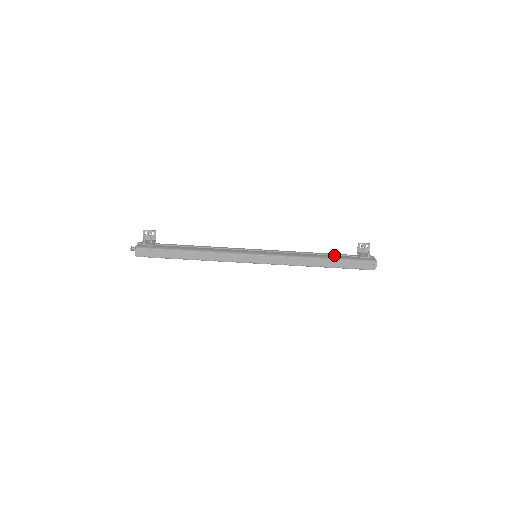
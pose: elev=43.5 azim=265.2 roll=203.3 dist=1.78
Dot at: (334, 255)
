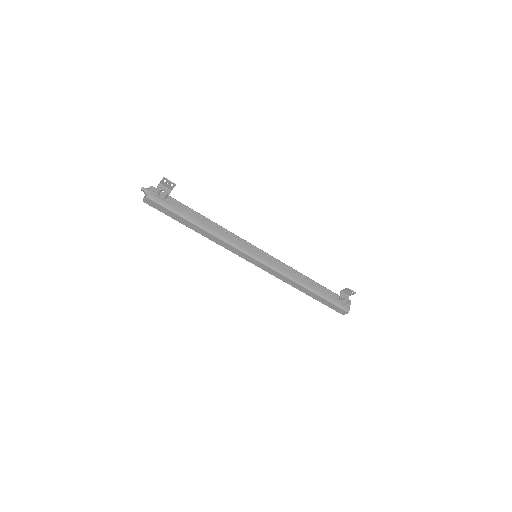
Dot at: (321, 287)
